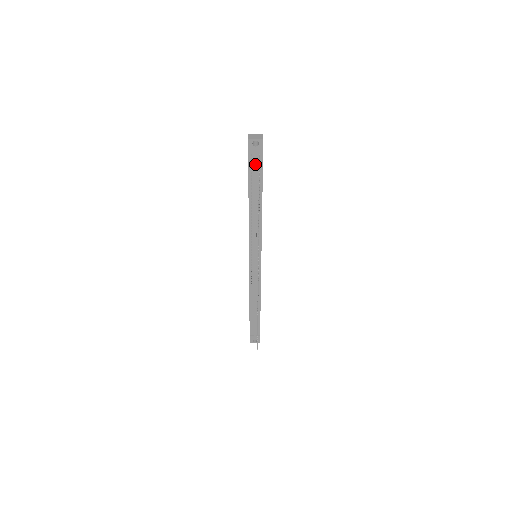
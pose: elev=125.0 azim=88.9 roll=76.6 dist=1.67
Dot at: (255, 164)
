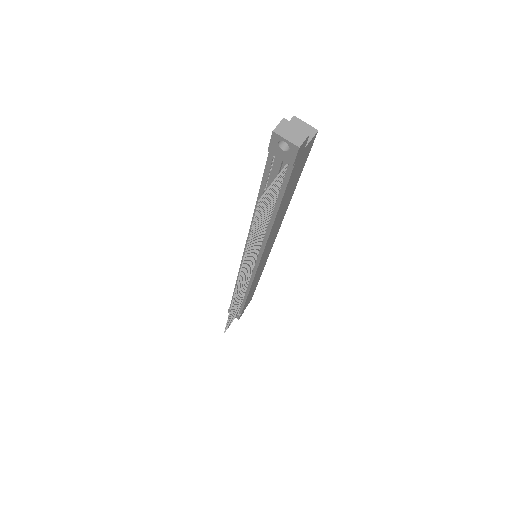
Dot at: (275, 172)
